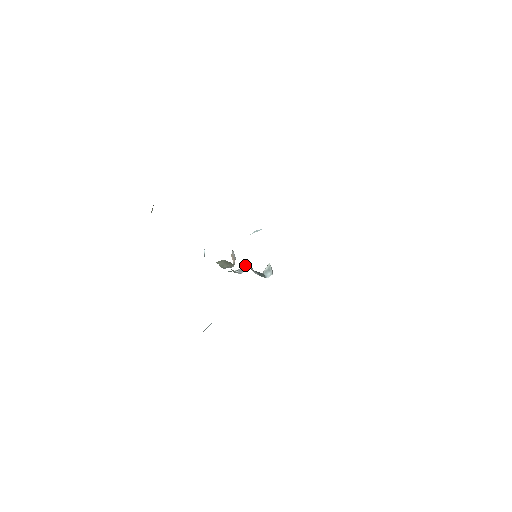
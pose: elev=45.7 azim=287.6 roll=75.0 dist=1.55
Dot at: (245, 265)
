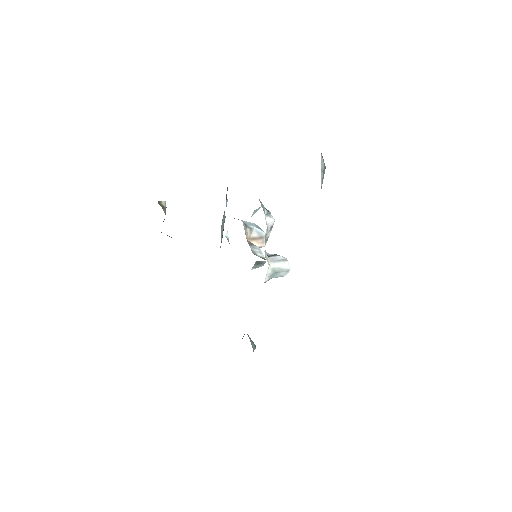
Dot at: (257, 261)
